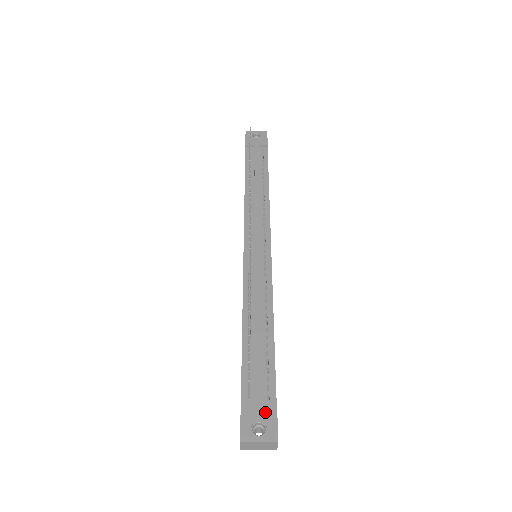
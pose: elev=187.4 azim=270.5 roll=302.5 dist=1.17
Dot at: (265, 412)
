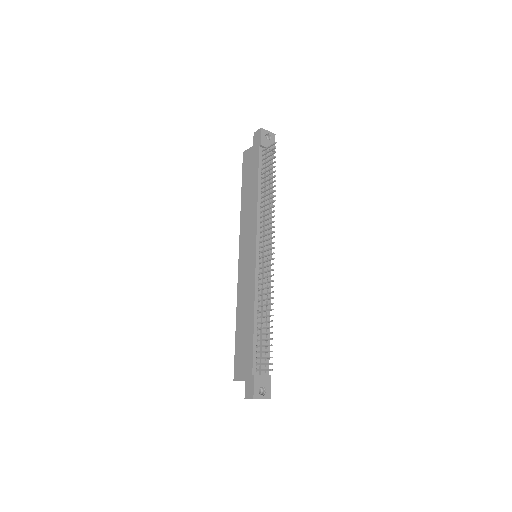
Dot at: (265, 381)
